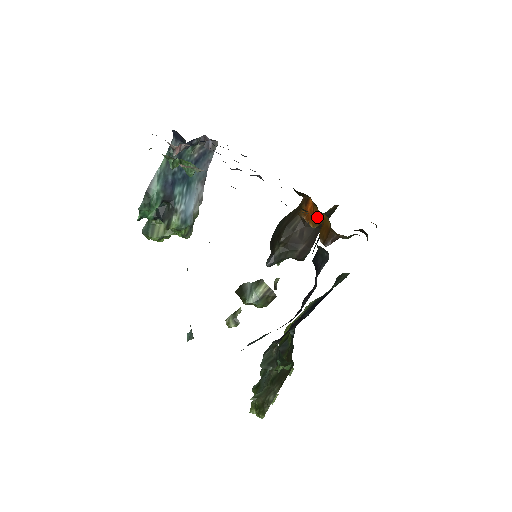
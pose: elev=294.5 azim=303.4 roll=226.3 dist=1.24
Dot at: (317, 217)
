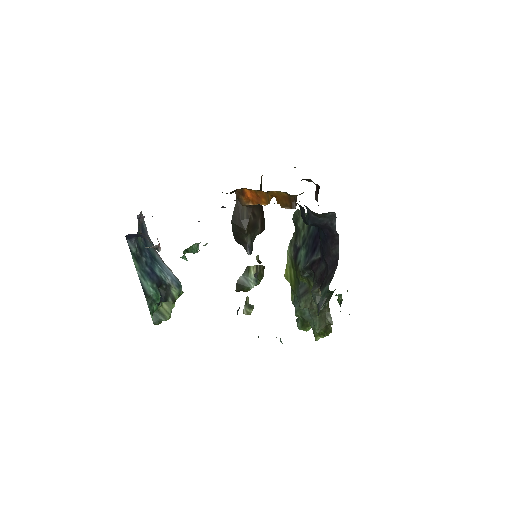
Dot at: (266, 196)
